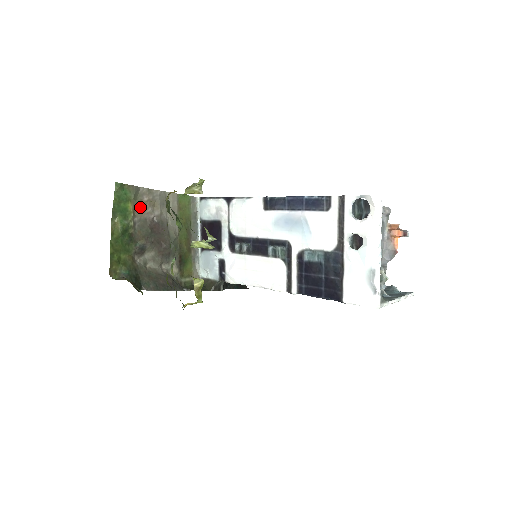
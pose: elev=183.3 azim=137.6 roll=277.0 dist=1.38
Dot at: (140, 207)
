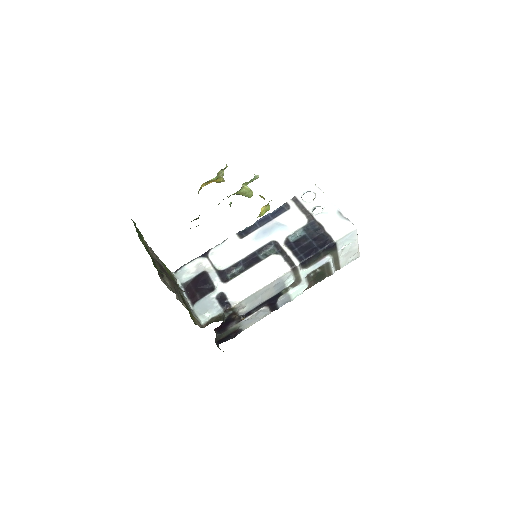
Dot at: occluded
